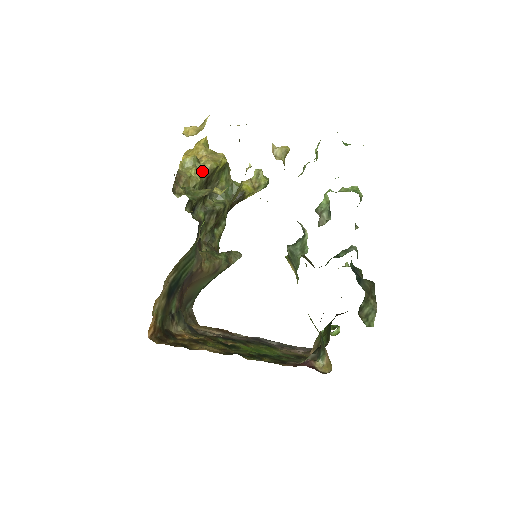
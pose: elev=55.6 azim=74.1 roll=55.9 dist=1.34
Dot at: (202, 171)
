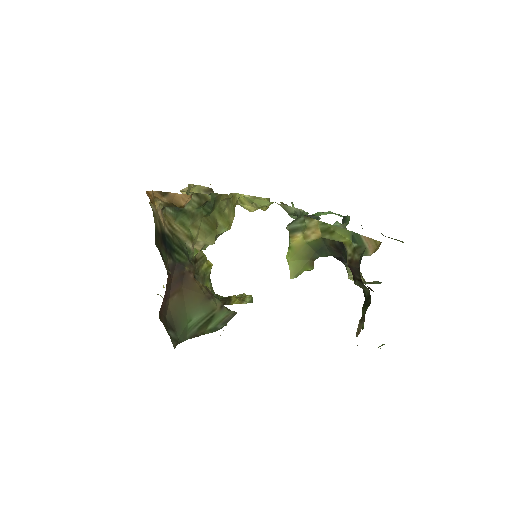
Dot at: occluded
